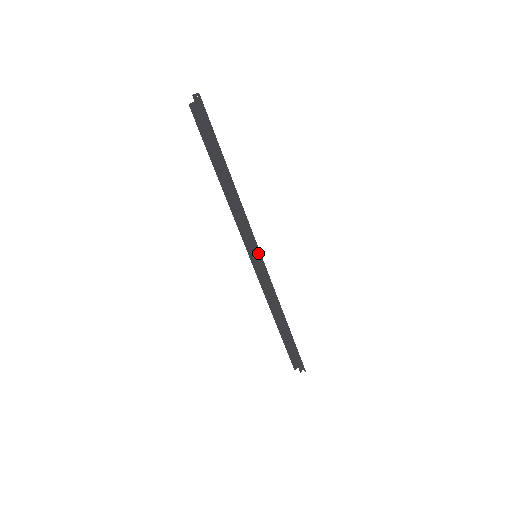
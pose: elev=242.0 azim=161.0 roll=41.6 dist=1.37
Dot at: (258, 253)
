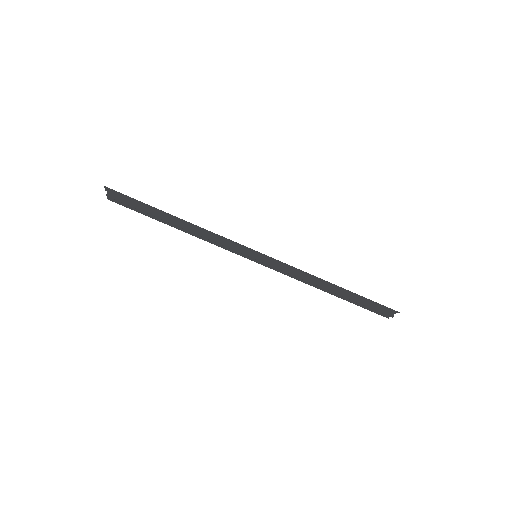
Dot at: (254, 253)
